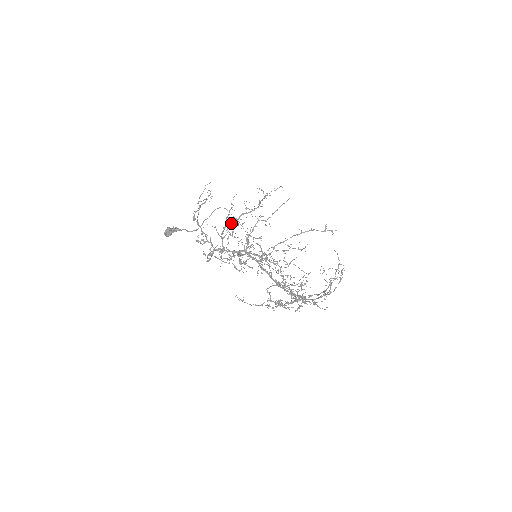
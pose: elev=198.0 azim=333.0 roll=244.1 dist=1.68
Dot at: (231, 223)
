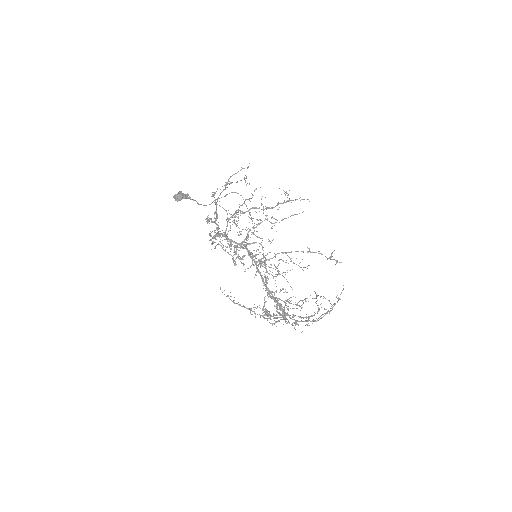
Dot at: occluded
